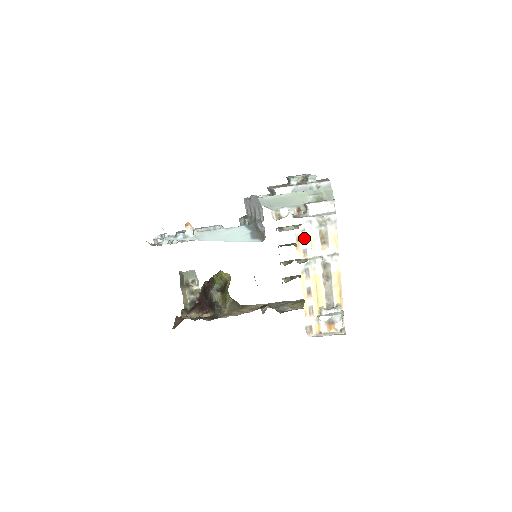
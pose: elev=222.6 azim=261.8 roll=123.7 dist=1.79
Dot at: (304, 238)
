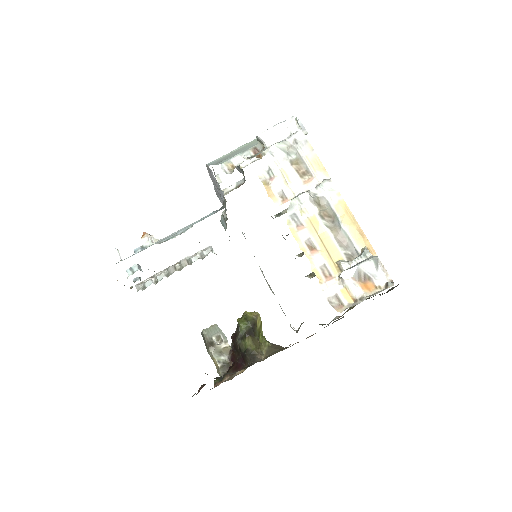
Dot at: (273, 178)
